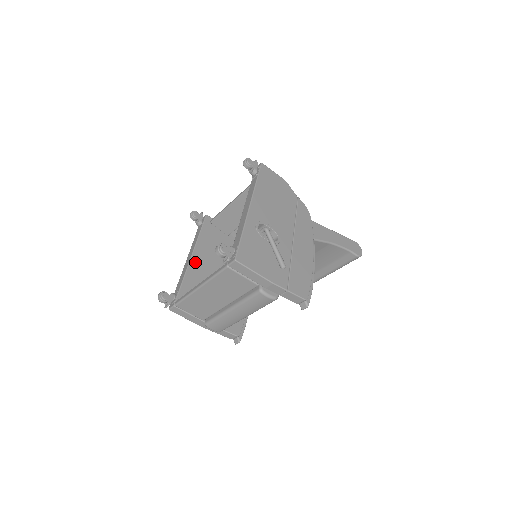
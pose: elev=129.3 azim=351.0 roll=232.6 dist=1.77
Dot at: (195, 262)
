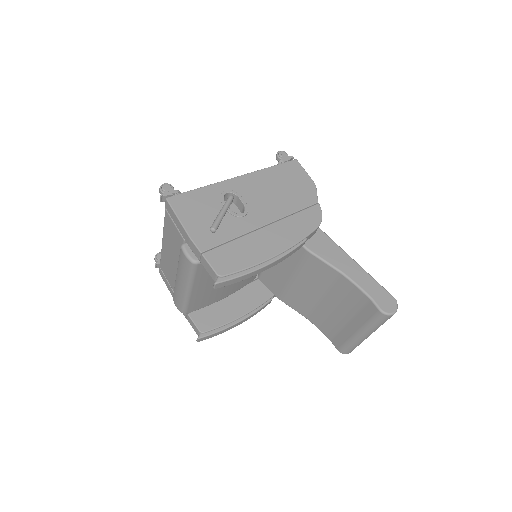
Dot at: occluded
